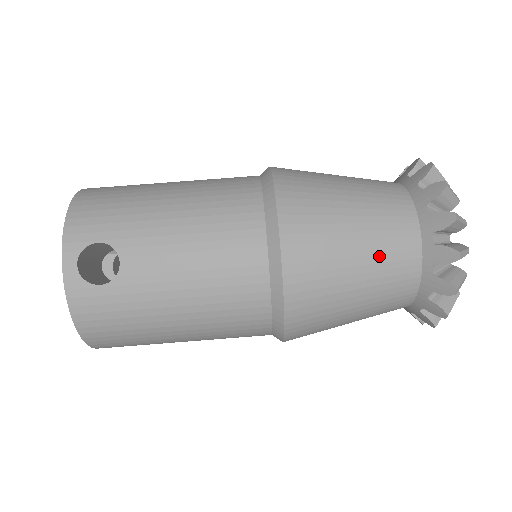
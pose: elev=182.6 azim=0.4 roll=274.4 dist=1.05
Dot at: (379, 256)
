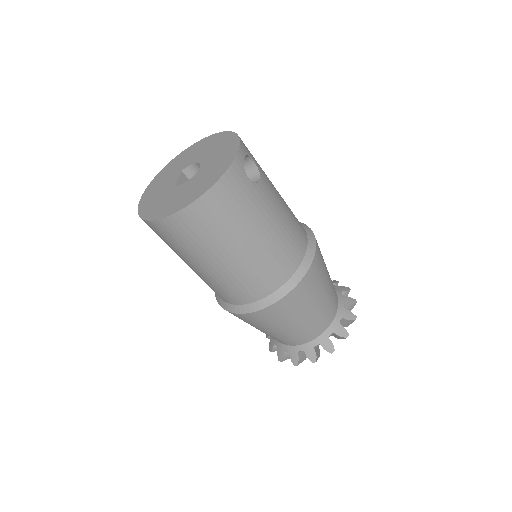
Dot at: (331, 294)
